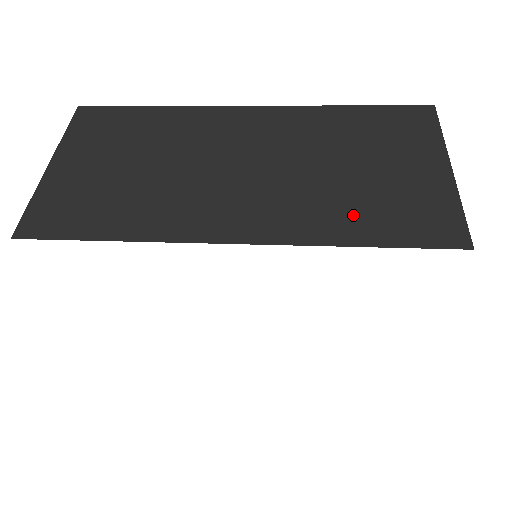
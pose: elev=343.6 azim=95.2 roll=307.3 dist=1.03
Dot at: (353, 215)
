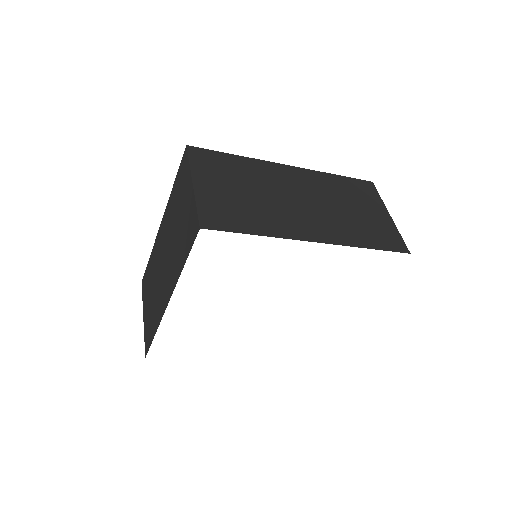
Dot at: (362, 233)
